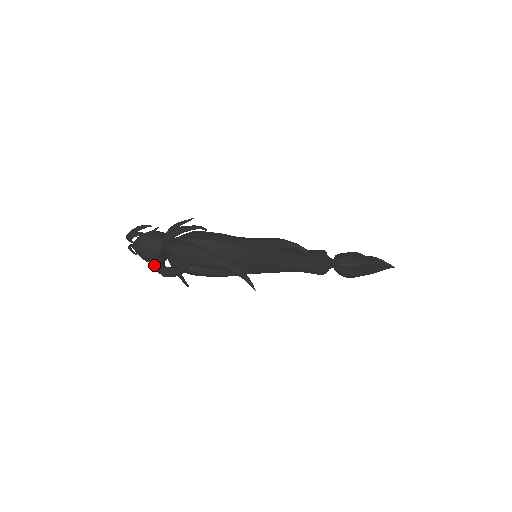
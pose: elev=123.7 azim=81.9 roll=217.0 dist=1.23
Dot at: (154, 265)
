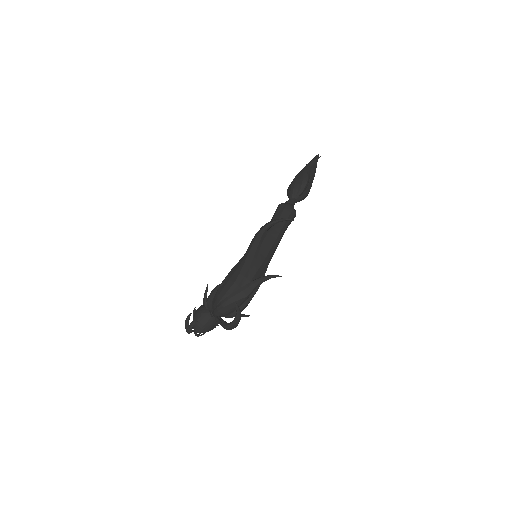
Dot at: occluded
